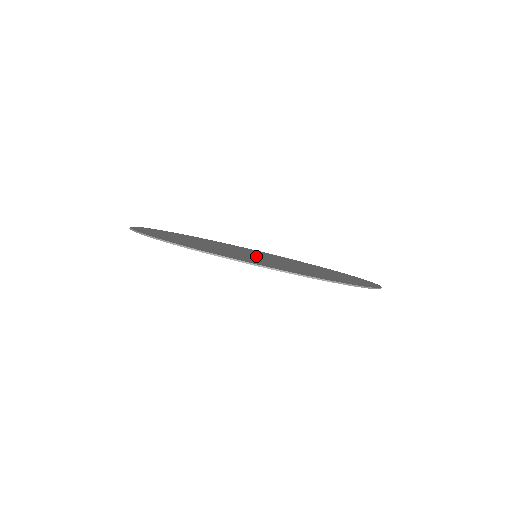
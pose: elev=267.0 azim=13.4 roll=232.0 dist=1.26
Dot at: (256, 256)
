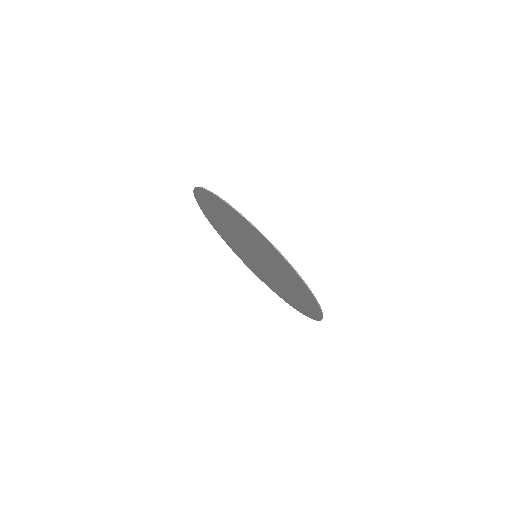
Dot at: (250, 247)
